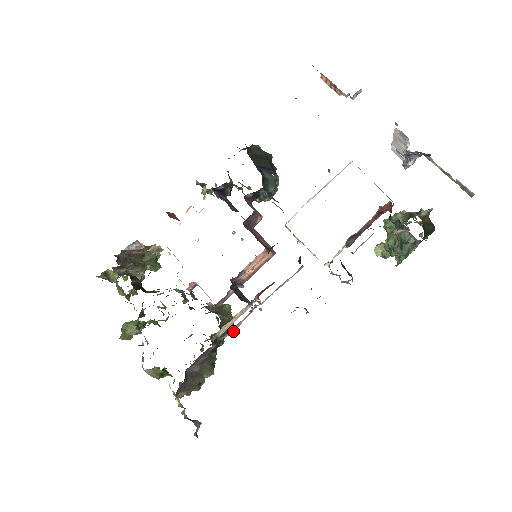
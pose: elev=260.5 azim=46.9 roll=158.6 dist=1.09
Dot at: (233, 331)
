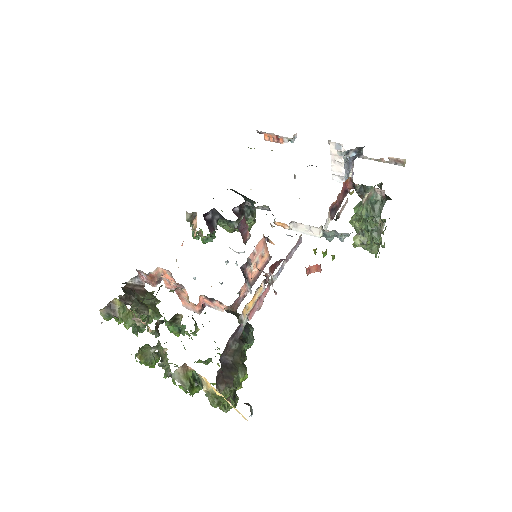
Dot at: (253, 338)
